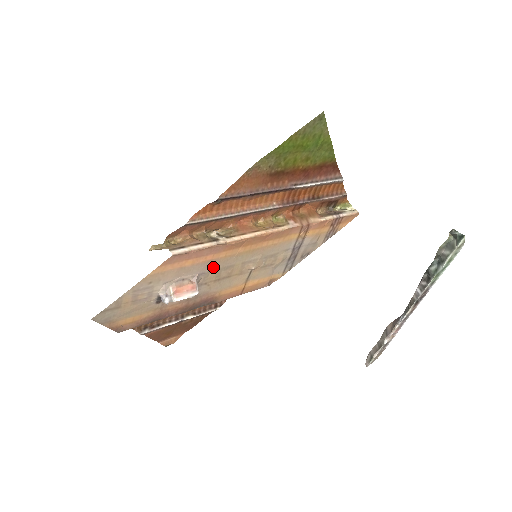
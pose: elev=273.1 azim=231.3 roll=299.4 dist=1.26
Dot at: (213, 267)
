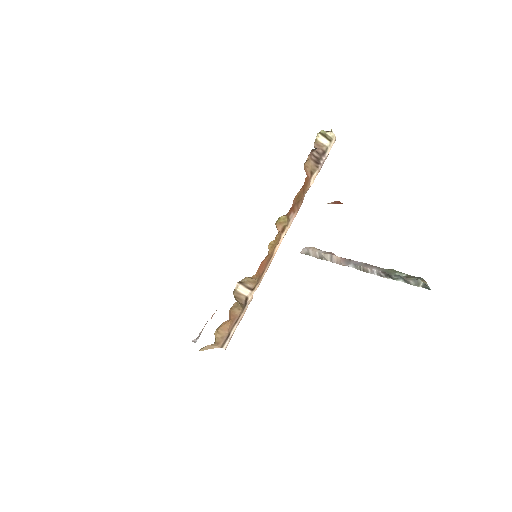
Dot at: occluded
